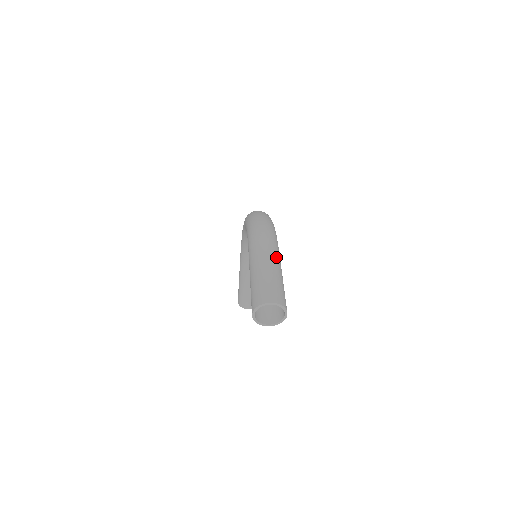
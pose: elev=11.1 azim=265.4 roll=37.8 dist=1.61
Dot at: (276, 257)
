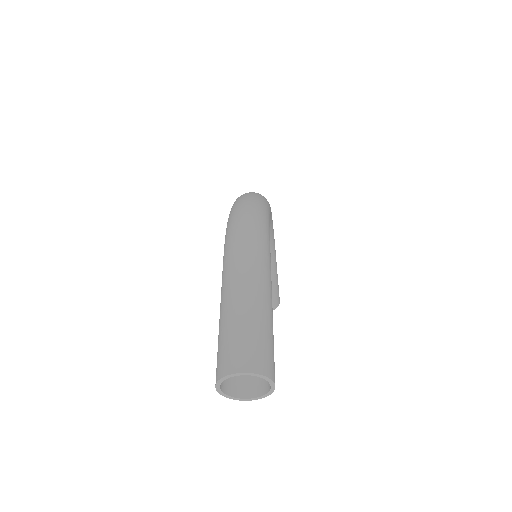
Dot at: (261, 278)
